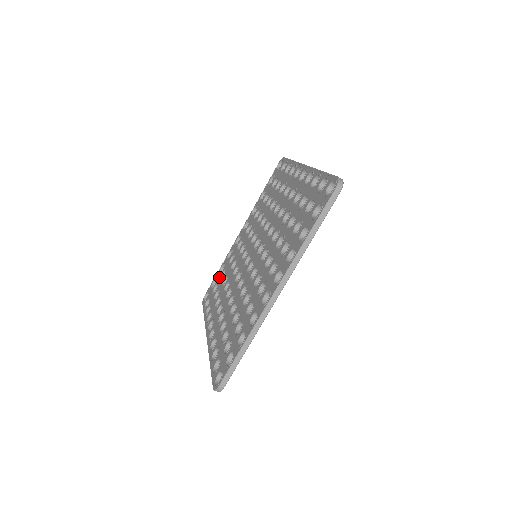
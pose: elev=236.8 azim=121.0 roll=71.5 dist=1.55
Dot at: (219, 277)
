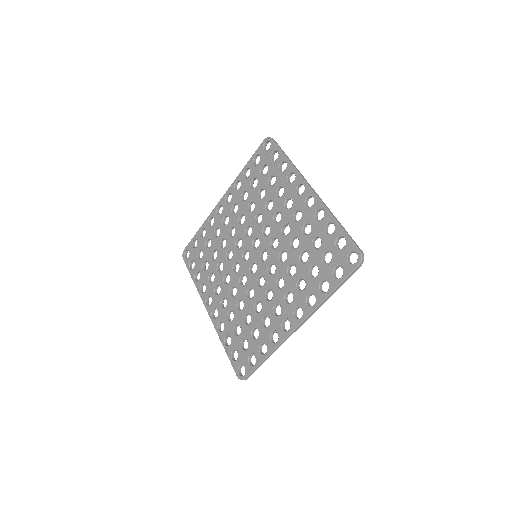
Dot at: (202, 243)
